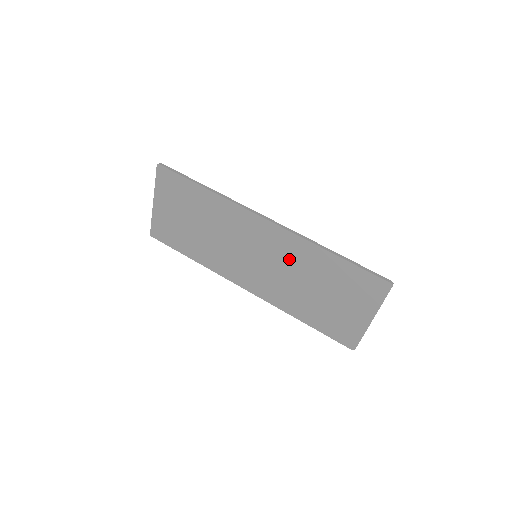
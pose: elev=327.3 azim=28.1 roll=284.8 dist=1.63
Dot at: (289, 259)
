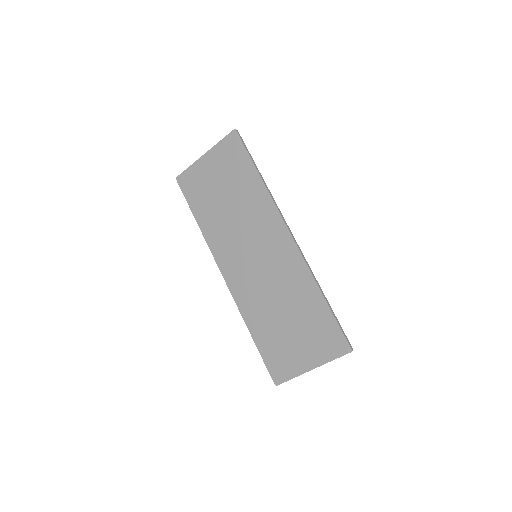
Dot at: (283, 276)
